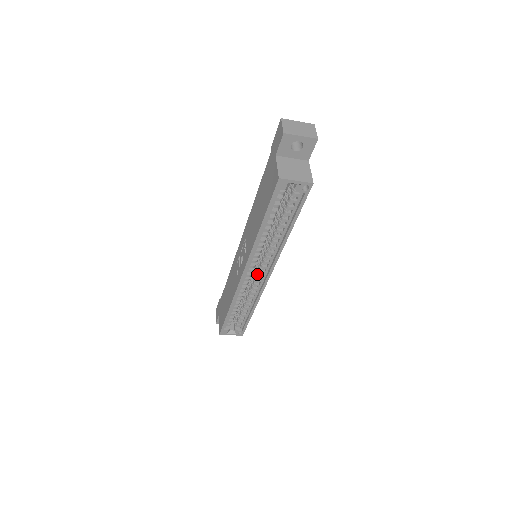
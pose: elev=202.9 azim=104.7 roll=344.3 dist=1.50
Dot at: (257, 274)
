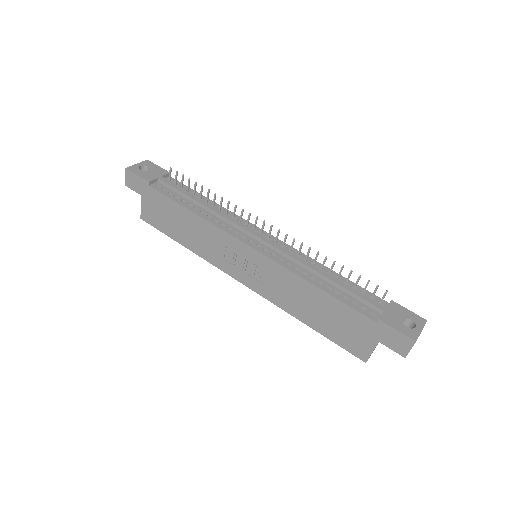
Dot at: occluded
